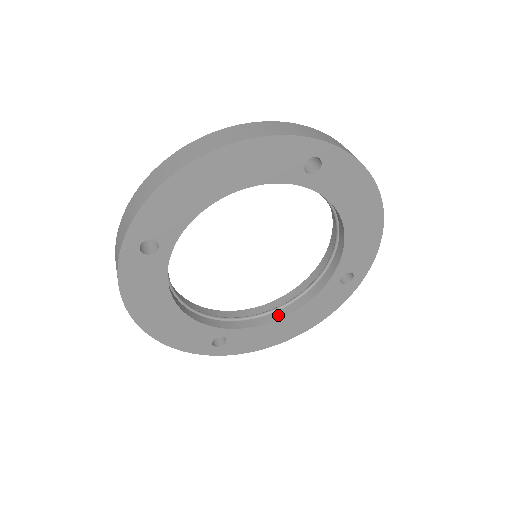
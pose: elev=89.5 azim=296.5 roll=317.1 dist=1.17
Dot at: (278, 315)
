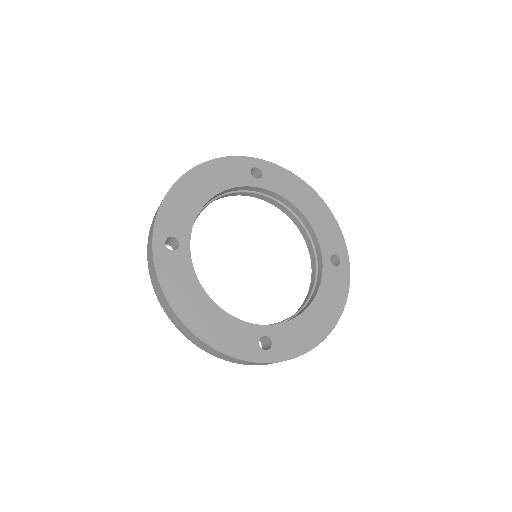
Dot at: (303, 310)
